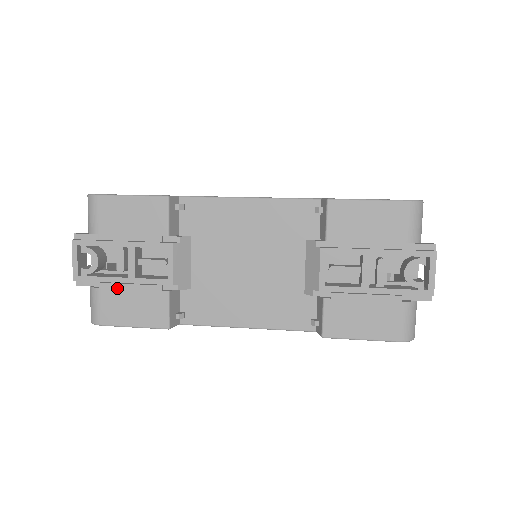
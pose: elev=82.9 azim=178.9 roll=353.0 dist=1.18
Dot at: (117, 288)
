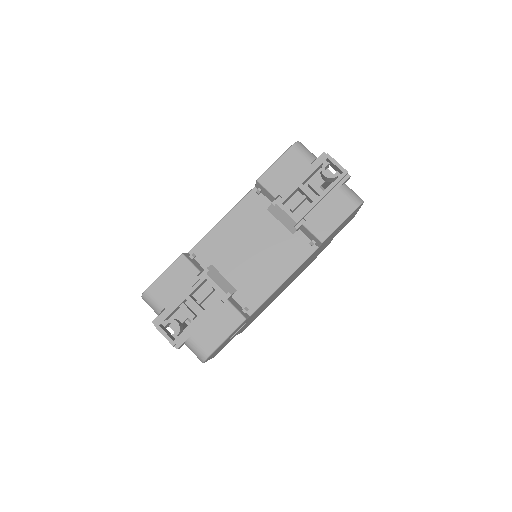
Dot at: (200, 326)
